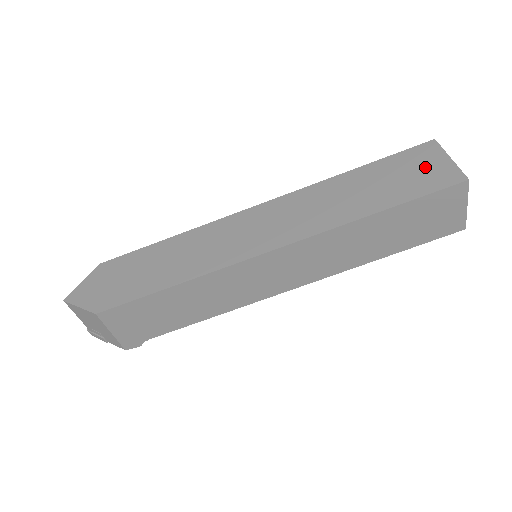
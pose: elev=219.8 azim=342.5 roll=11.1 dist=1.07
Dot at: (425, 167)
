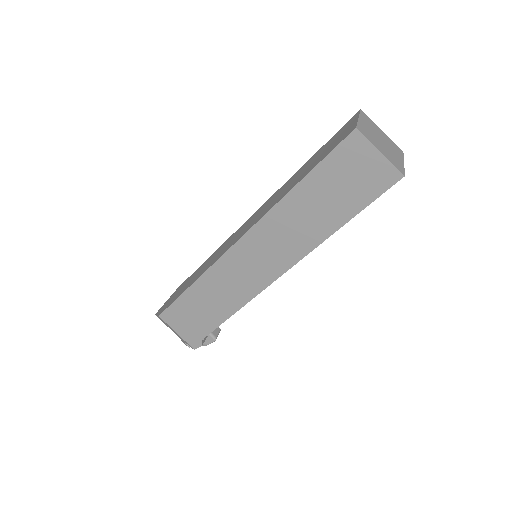
Dot at: (340, 135)
